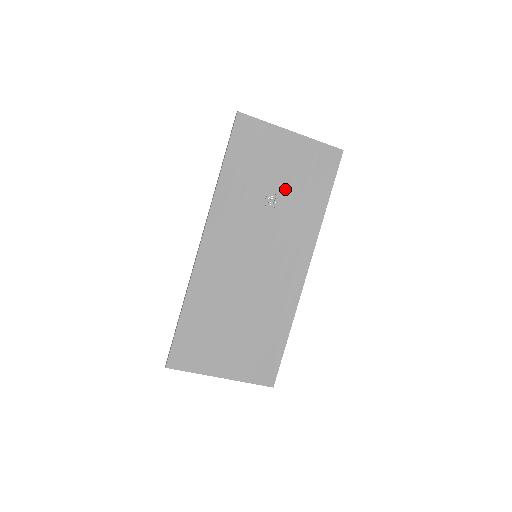
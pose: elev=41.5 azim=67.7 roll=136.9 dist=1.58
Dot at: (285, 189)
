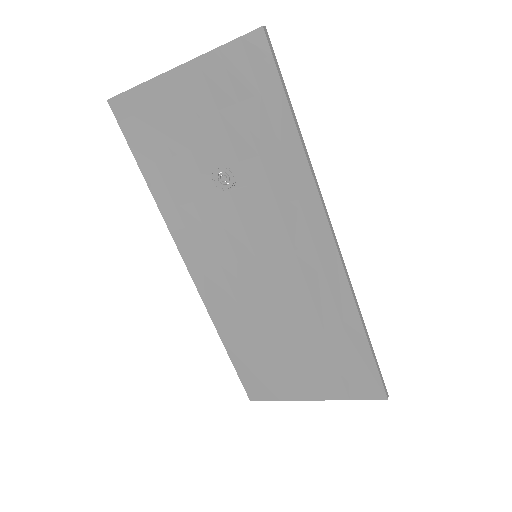
Dot at: (227, 152)
